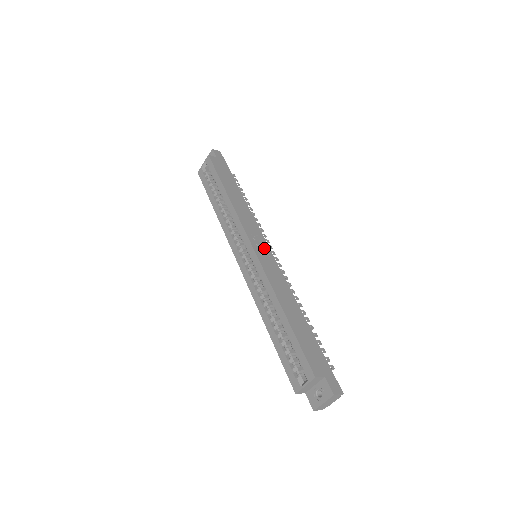
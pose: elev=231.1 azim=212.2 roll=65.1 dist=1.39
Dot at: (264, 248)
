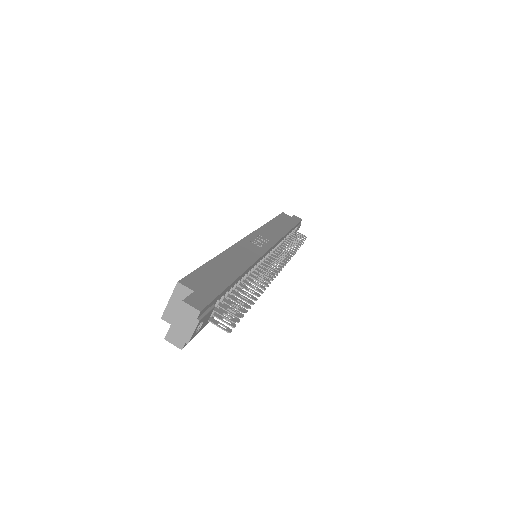
Dot at: (263, 244)
